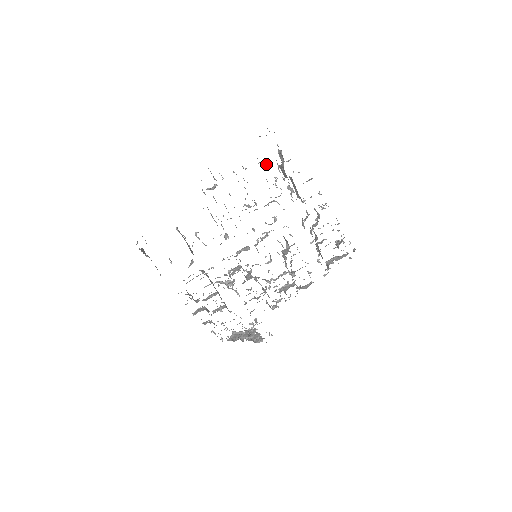
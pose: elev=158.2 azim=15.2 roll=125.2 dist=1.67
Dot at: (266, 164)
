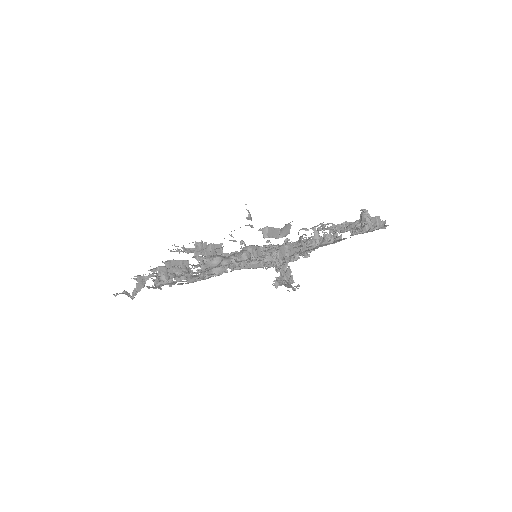
Dot at: (213, 259)
